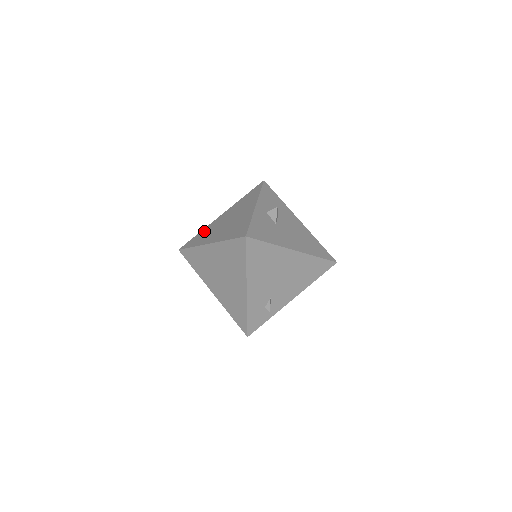
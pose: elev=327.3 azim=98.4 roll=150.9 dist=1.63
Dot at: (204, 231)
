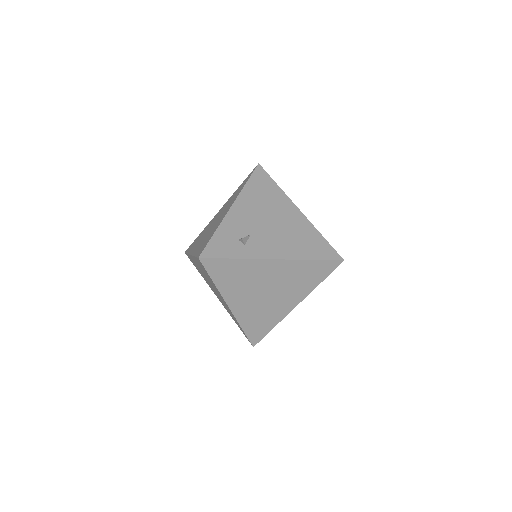
Dot at: occluded
